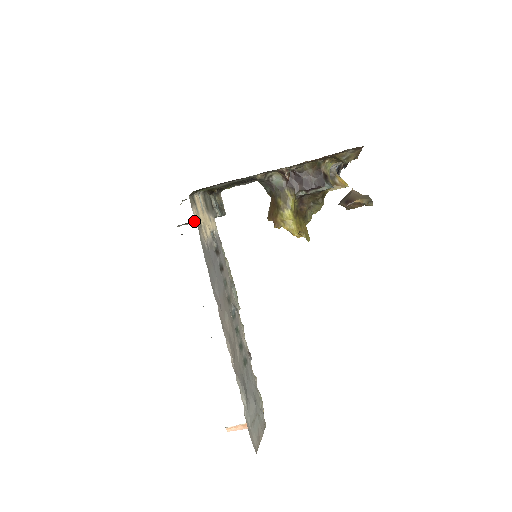
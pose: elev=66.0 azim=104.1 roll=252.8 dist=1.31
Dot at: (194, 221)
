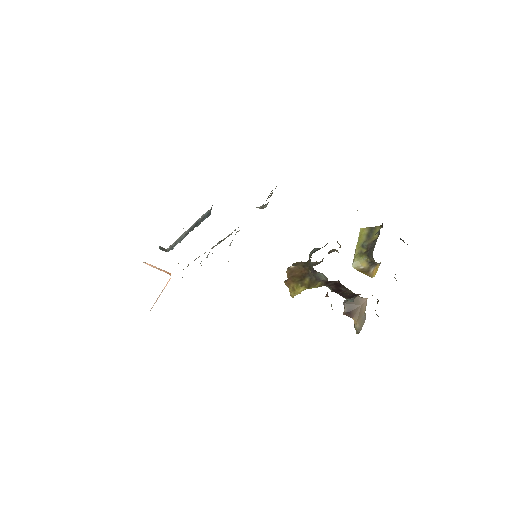
Dot at: occluded
